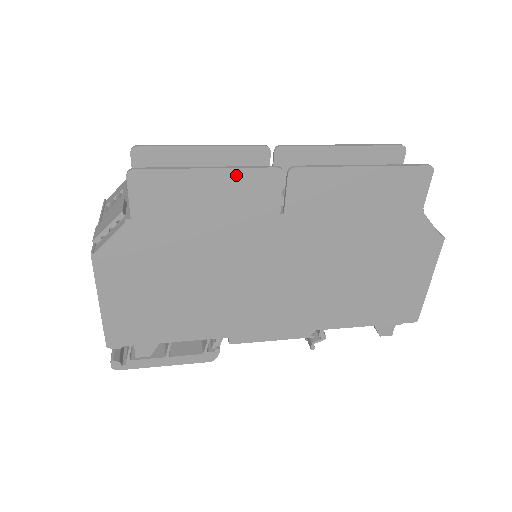
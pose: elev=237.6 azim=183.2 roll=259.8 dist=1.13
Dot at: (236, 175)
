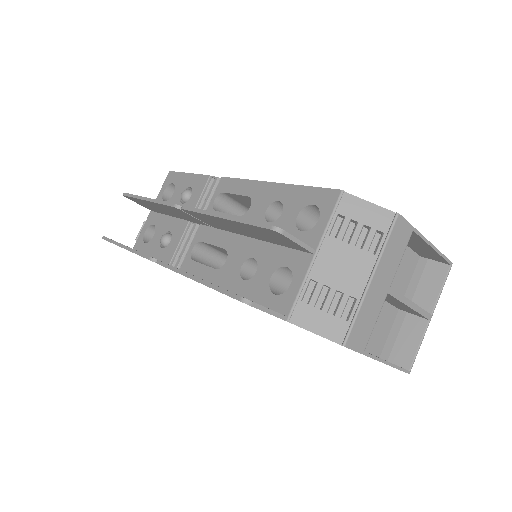
Dot at: occluded
